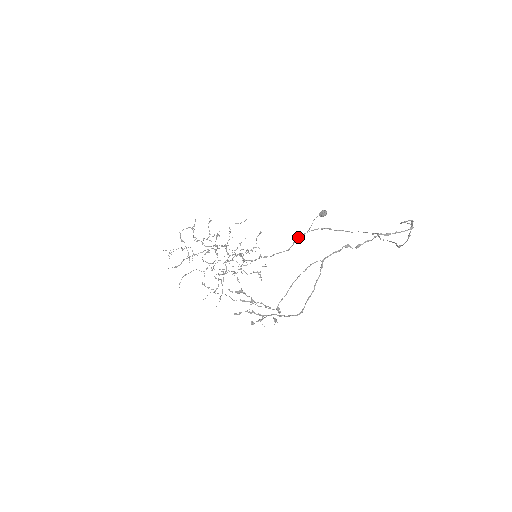
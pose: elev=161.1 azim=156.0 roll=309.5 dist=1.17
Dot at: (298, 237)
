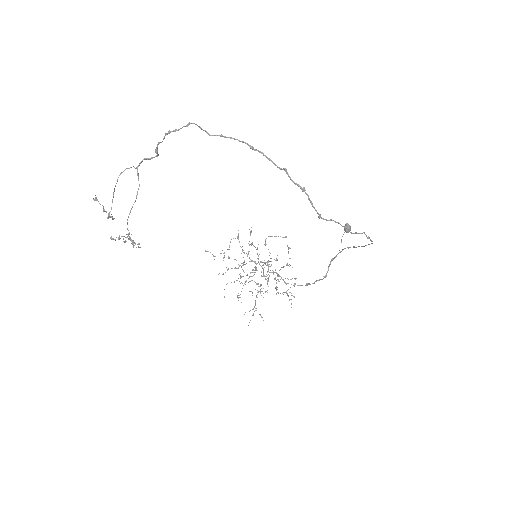
Dot at: (331, 259)
